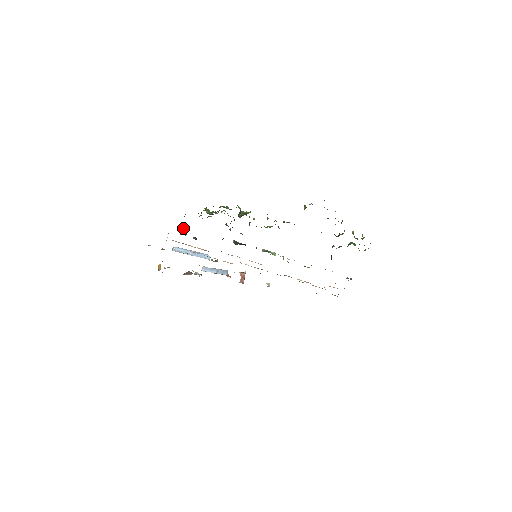
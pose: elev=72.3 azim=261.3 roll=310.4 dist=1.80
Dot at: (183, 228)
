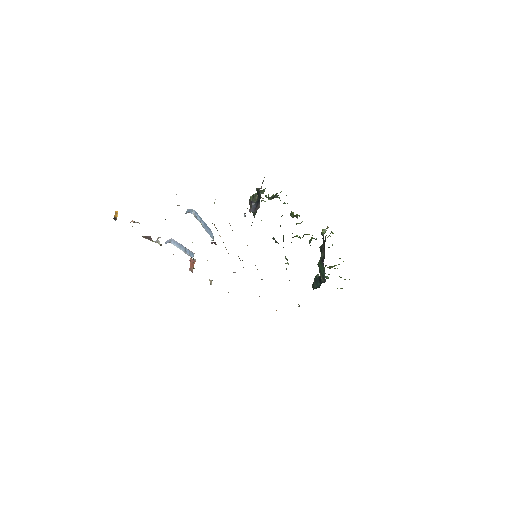
Dot at: (251, 202)
